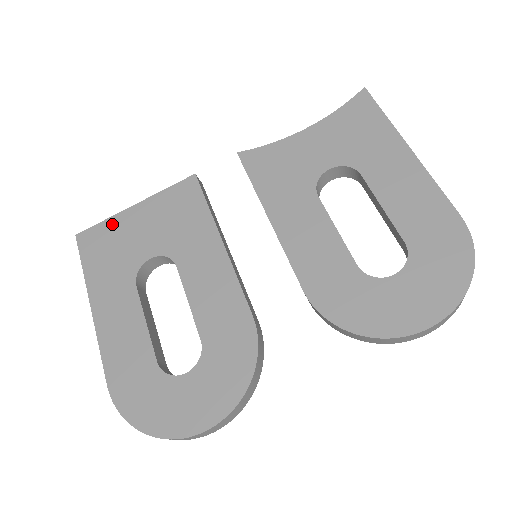
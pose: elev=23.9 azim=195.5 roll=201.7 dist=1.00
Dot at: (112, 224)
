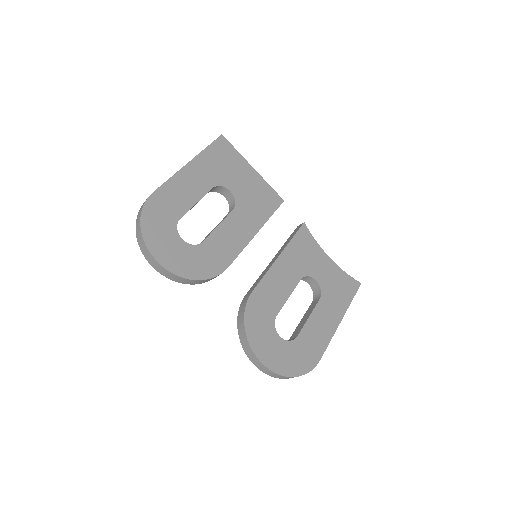
Dot at: (238, 157)
